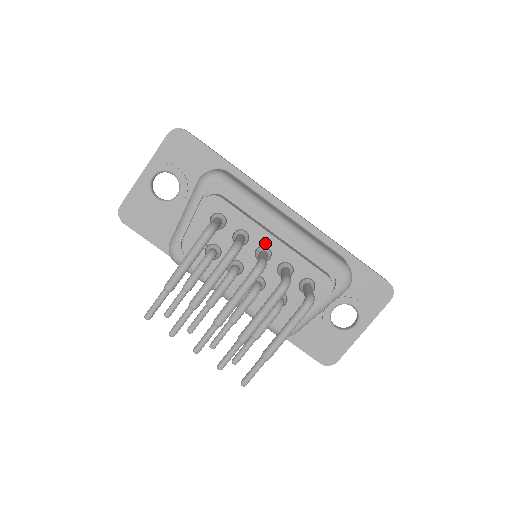
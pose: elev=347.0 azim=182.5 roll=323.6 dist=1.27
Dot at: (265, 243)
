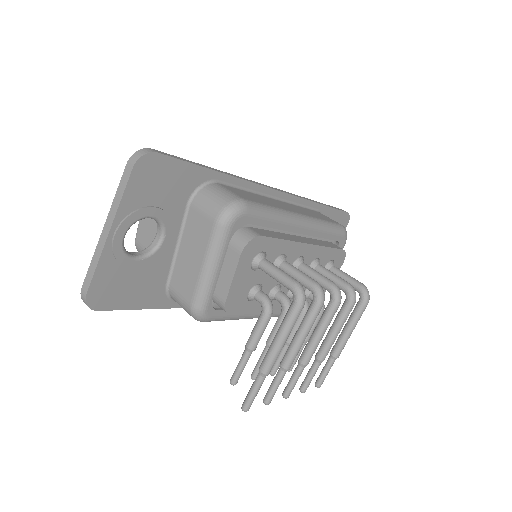
Dot at: (299, 254)
